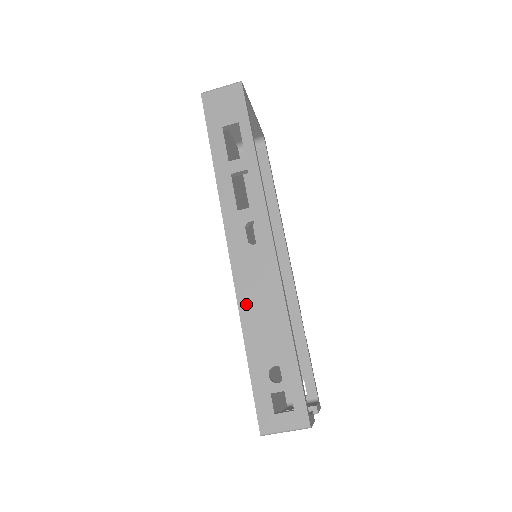
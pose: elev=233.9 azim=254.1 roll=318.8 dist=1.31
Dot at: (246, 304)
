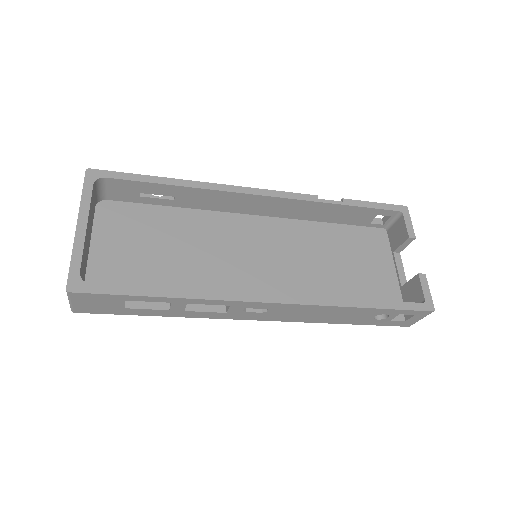
Dot at: (314, 320)
